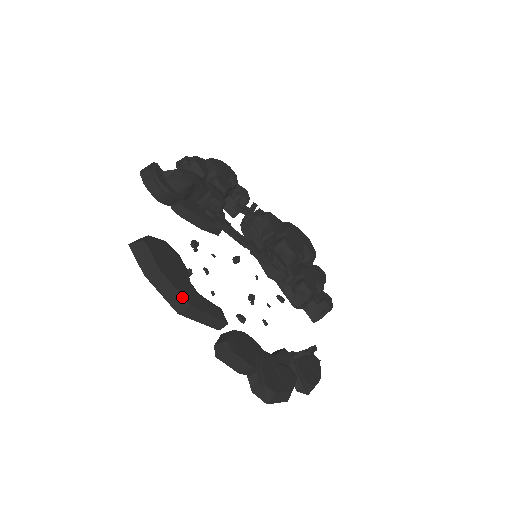
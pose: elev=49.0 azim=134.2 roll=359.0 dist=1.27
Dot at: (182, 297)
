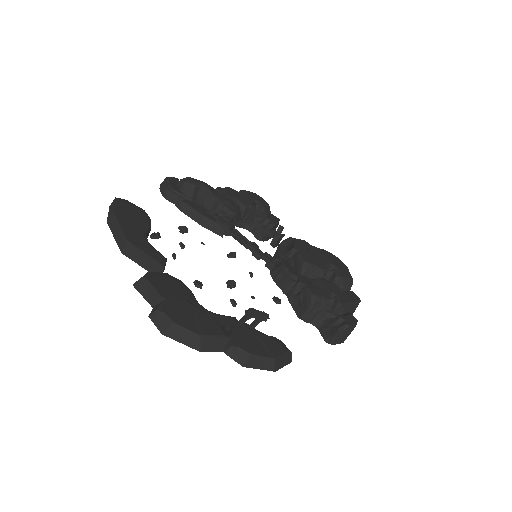
Dot at: (123, 233)
